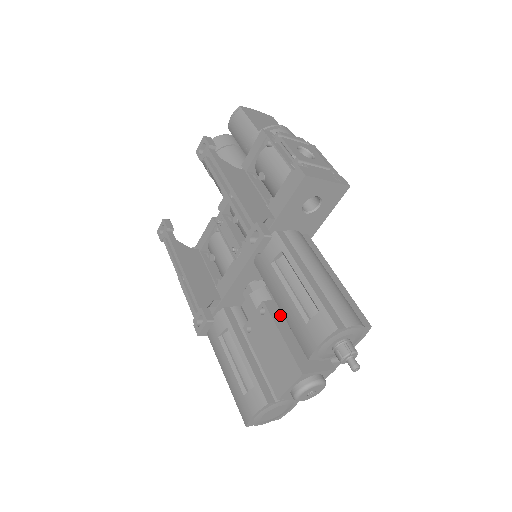
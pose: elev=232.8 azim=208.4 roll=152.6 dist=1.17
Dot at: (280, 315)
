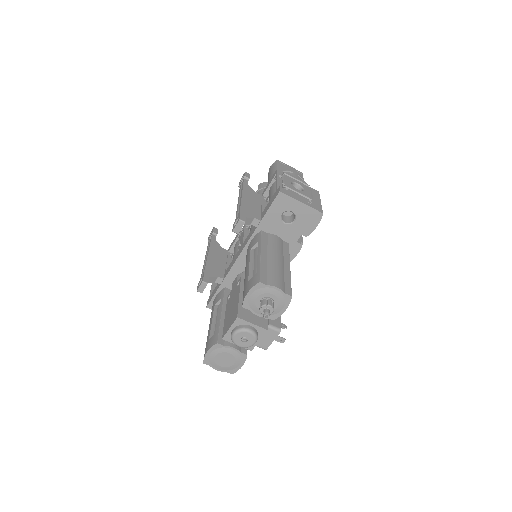
Dot at: occluded
